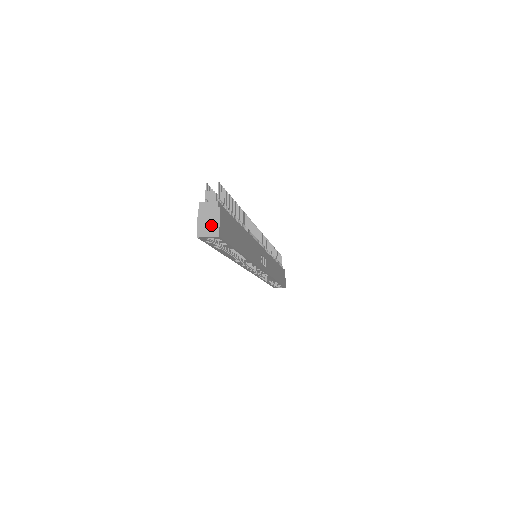
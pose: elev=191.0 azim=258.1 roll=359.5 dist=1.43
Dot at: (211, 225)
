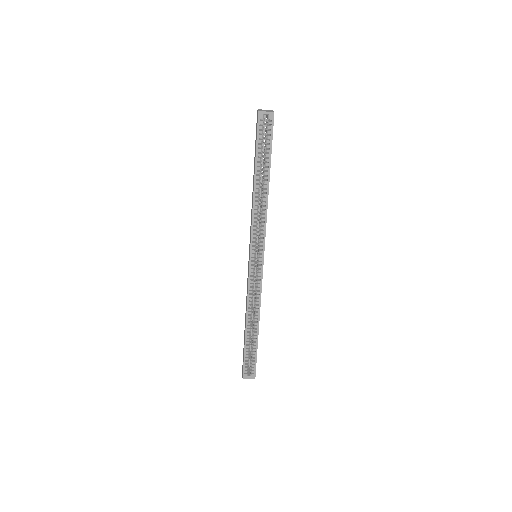
Dot at: (268, 111)
